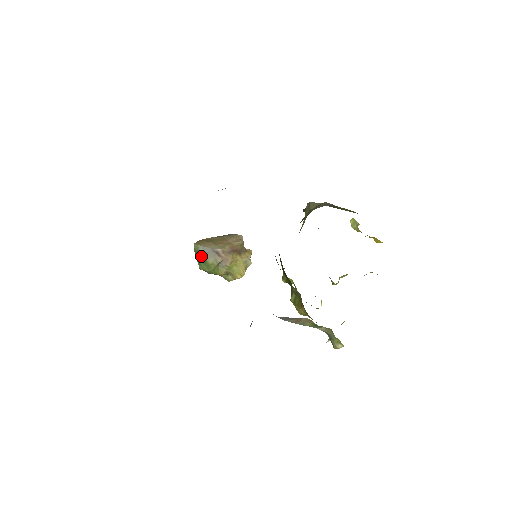
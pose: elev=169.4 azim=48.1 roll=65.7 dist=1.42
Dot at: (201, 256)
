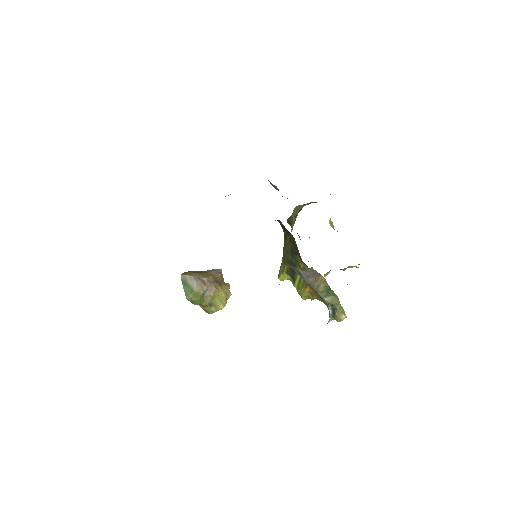
Dot at: (188, 285)
